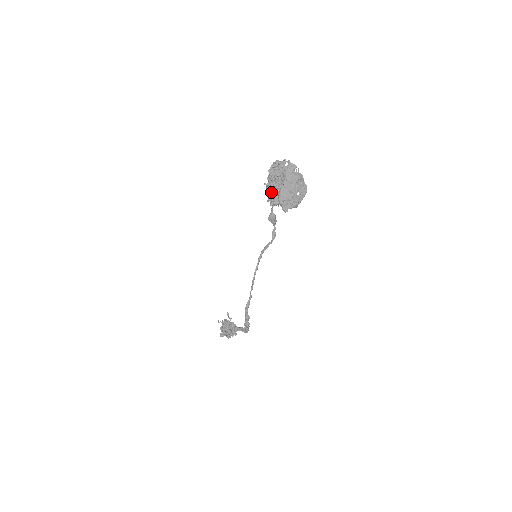
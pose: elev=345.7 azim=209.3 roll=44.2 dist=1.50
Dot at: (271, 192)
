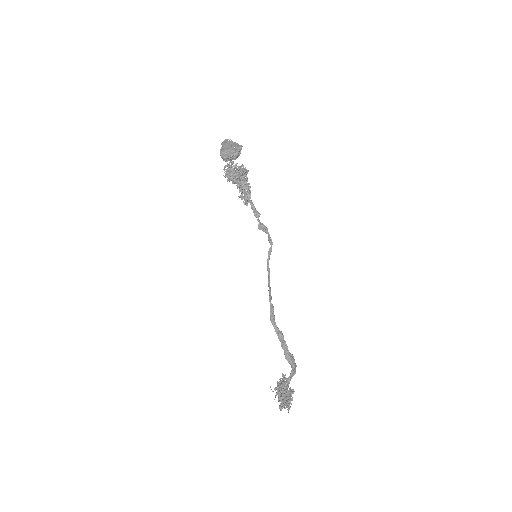
Dot at: (225, 171)
